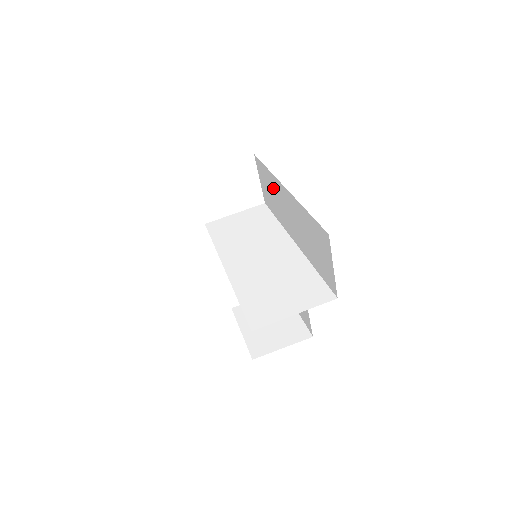
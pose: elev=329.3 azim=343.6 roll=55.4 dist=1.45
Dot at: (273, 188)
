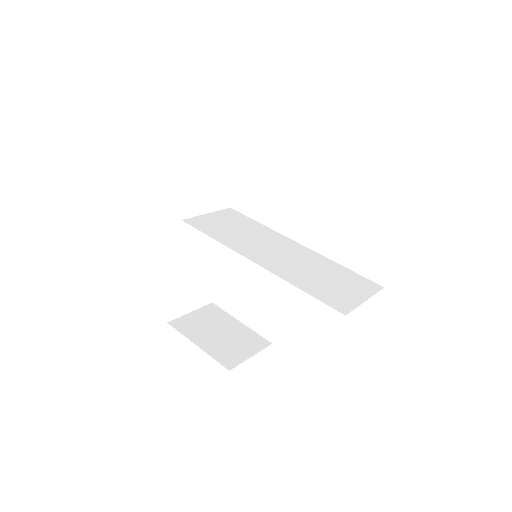
Dot at: (277, 190)
